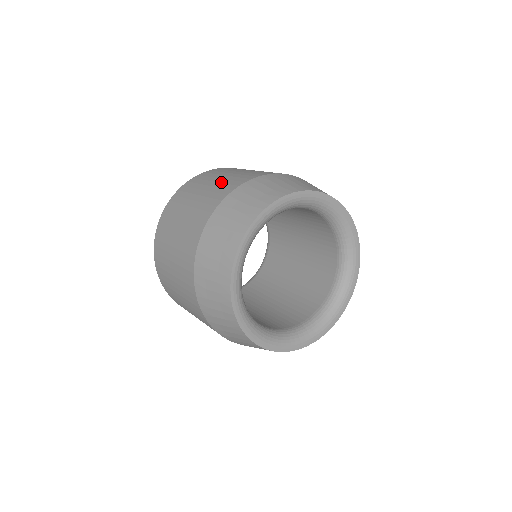
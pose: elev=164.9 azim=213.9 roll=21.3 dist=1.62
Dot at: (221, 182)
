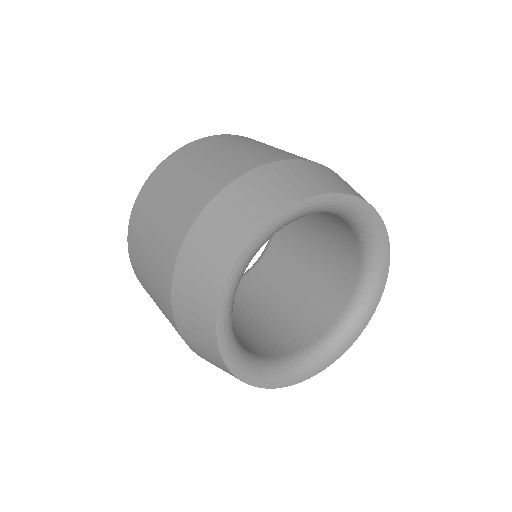
Dot at: (181, 195)
